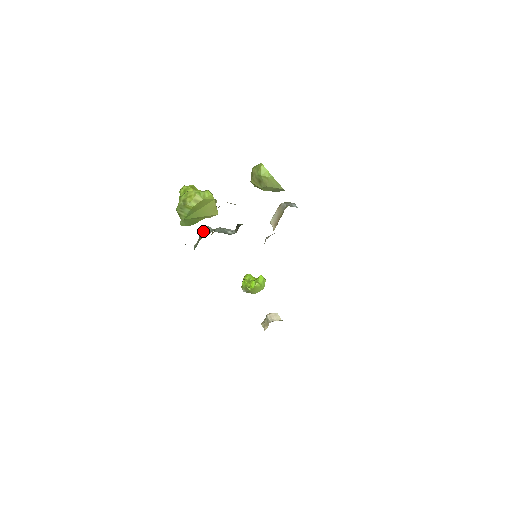
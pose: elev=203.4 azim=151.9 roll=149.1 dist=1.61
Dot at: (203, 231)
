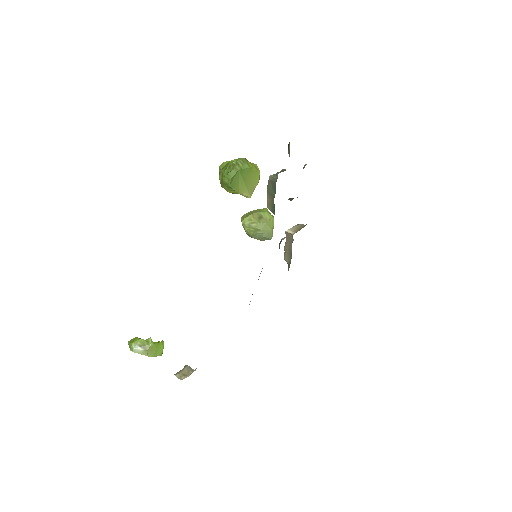
Dot at: occluded
